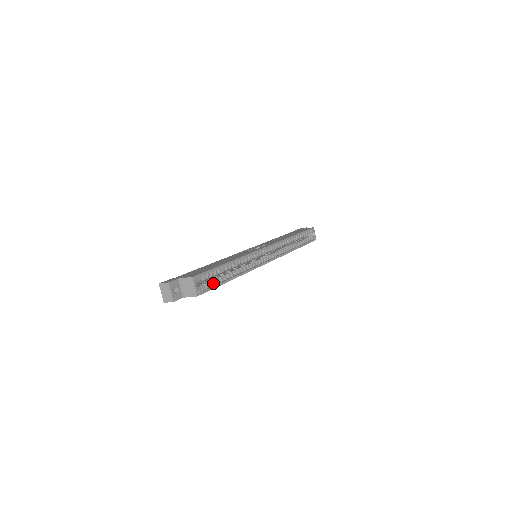
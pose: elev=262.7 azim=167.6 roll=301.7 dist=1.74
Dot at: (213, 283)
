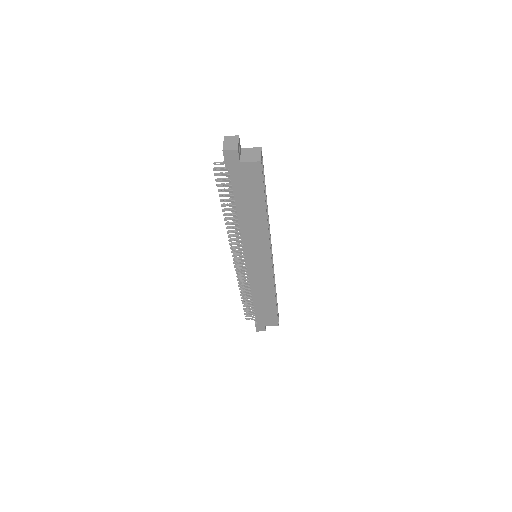
Dot at: (260, 185)
